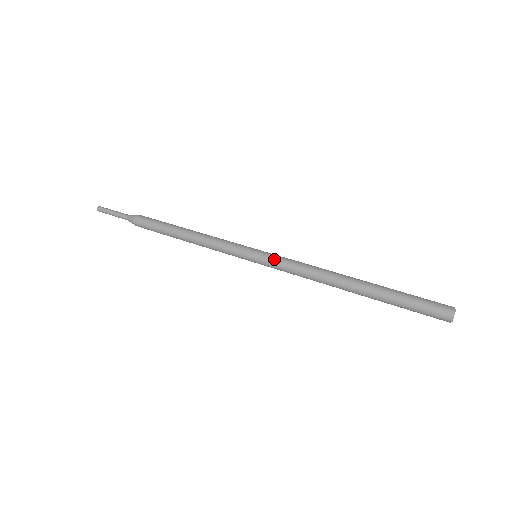
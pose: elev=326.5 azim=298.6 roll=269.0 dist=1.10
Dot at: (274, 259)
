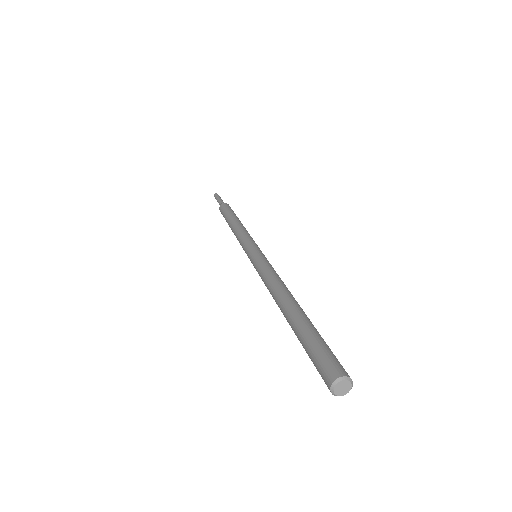
Dot at: (258, 260)
